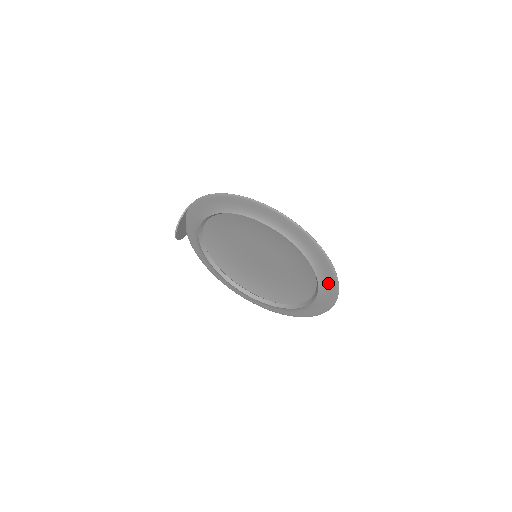
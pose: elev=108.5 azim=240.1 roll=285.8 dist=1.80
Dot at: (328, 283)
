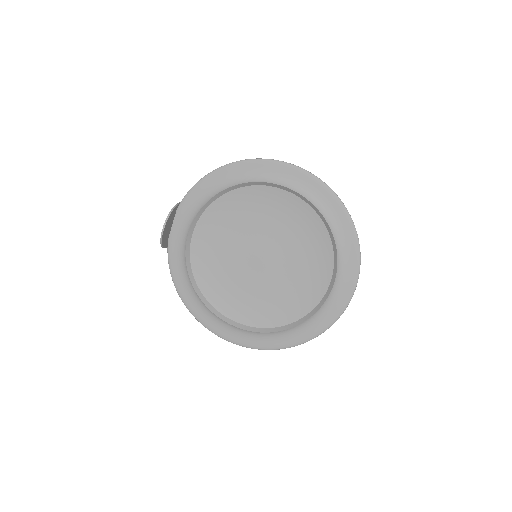
Dot at: (348, 260)
